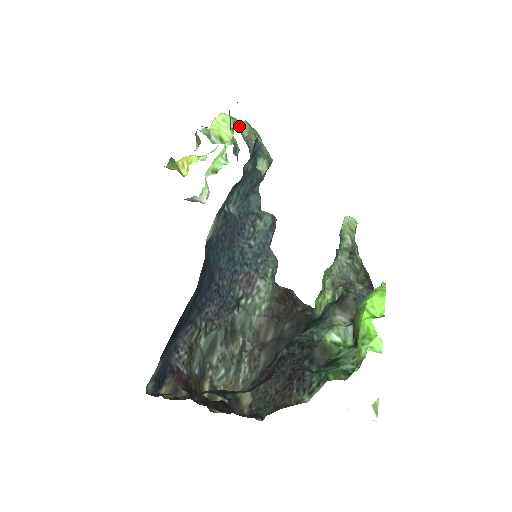
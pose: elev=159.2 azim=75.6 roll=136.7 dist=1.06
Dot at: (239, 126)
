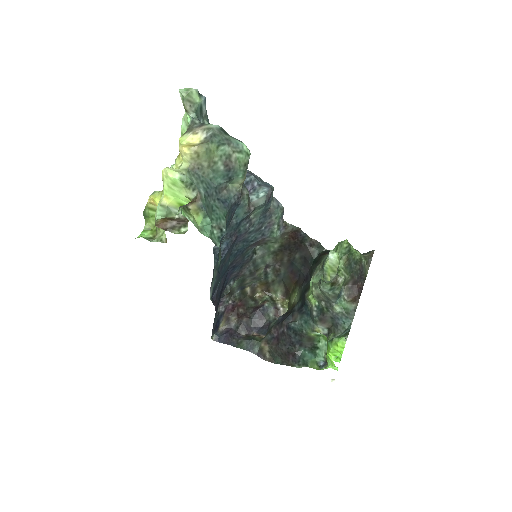
Dot at: (194, 187)
